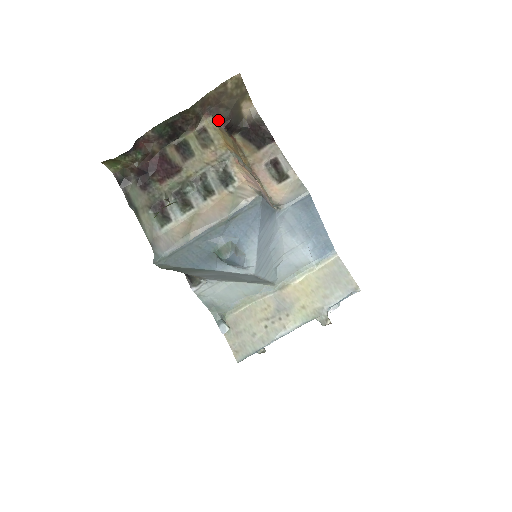
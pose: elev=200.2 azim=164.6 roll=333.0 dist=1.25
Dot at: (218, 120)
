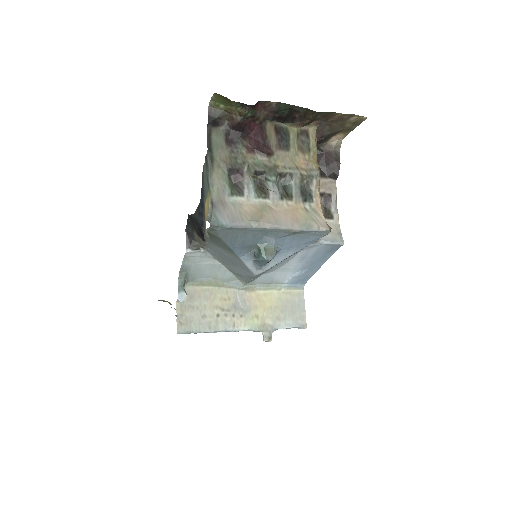
Dot at: (317, 132)
